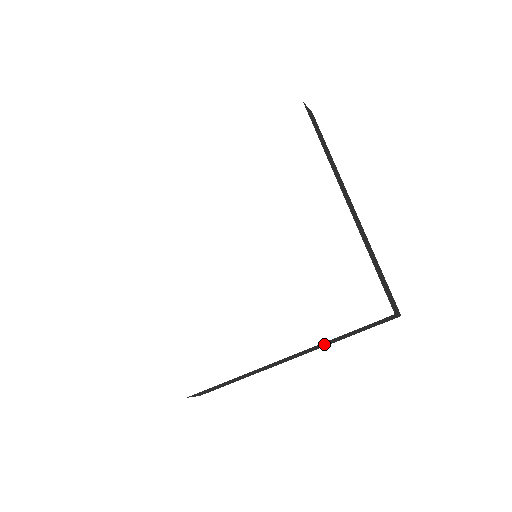
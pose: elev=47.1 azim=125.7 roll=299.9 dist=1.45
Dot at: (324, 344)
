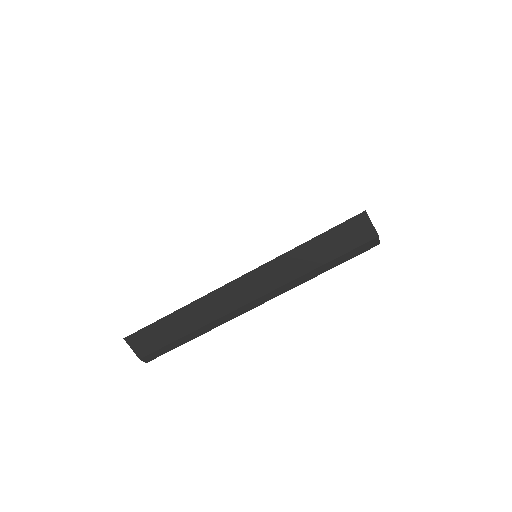
Dot at: (291, 265)
